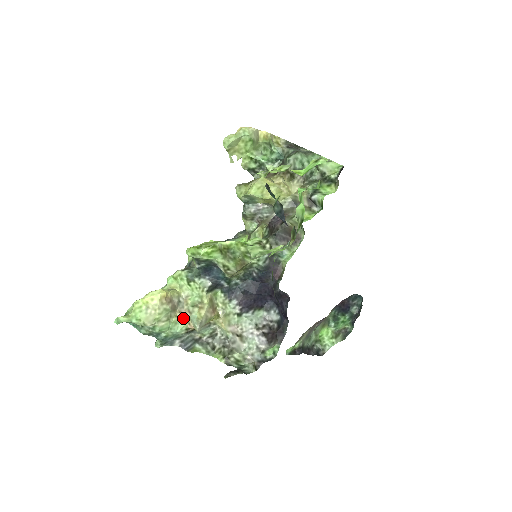
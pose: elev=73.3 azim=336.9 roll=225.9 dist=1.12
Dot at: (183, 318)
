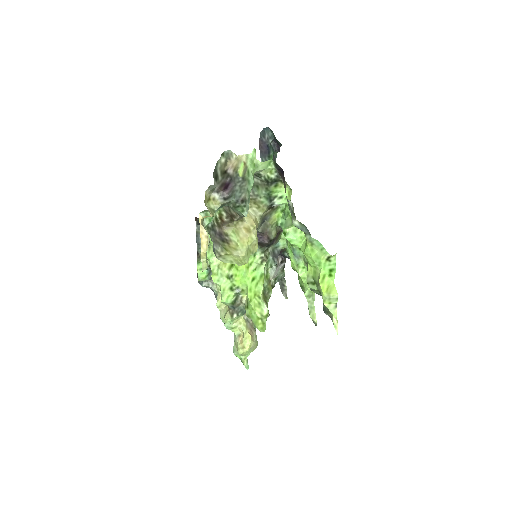
Dot at: occluded
